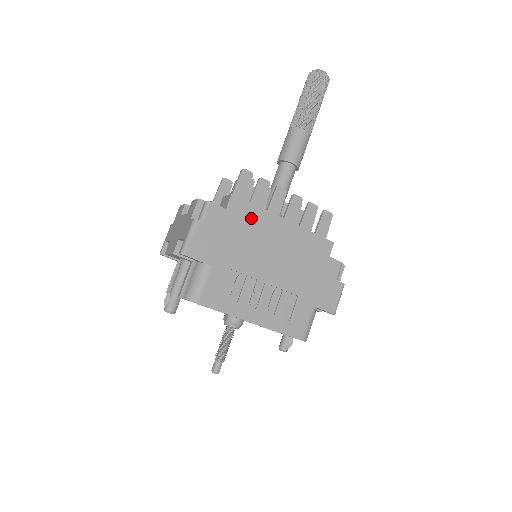
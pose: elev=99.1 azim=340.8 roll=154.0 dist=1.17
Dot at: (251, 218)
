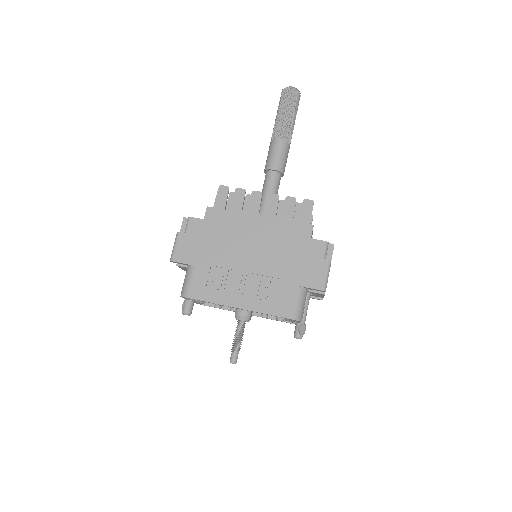
Dot at: (227, 221)
